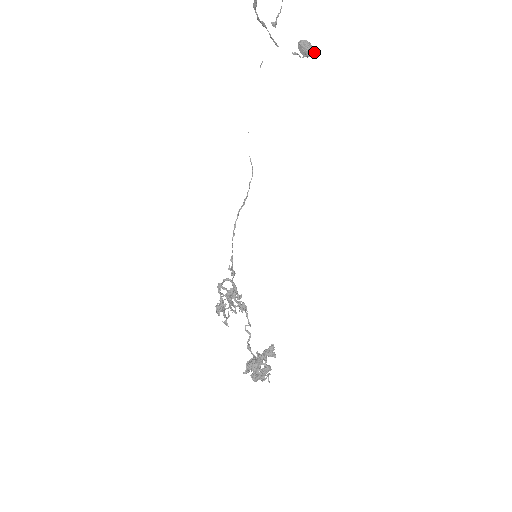
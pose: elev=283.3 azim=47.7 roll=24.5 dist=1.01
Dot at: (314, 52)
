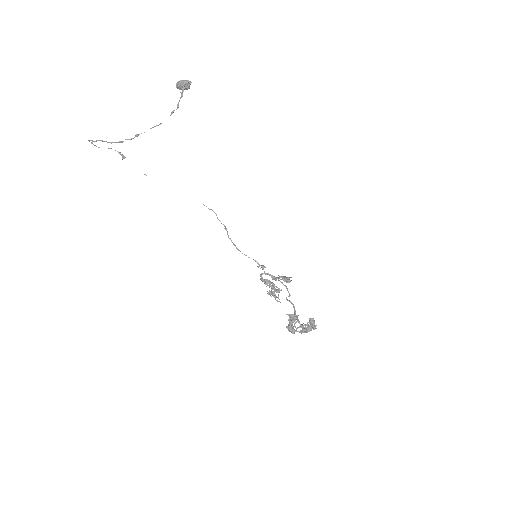
Dot at: (181, 92)
